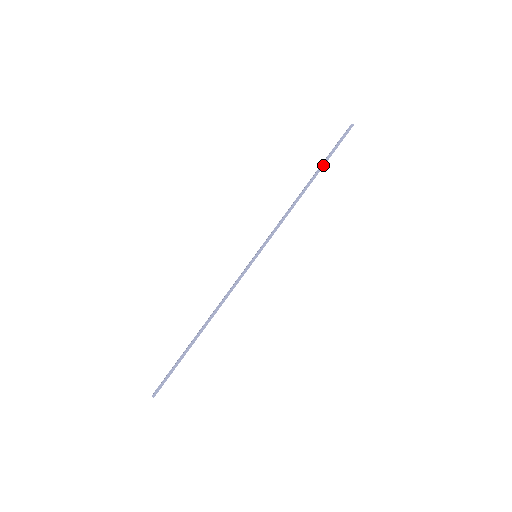
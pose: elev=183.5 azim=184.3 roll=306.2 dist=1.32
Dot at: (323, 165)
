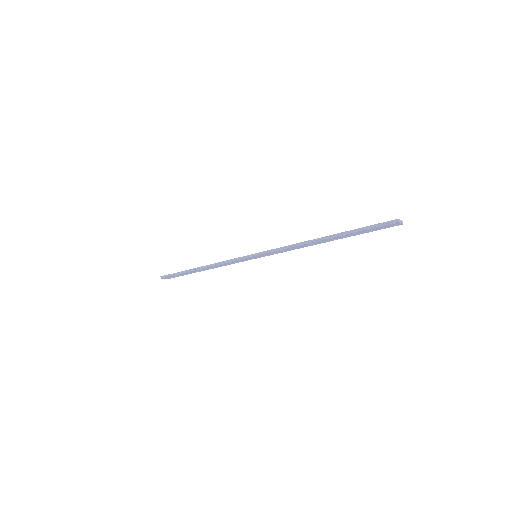
Dot at: (344, 233)
